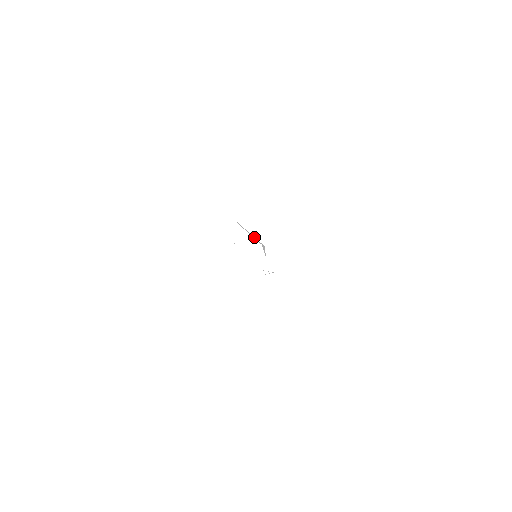
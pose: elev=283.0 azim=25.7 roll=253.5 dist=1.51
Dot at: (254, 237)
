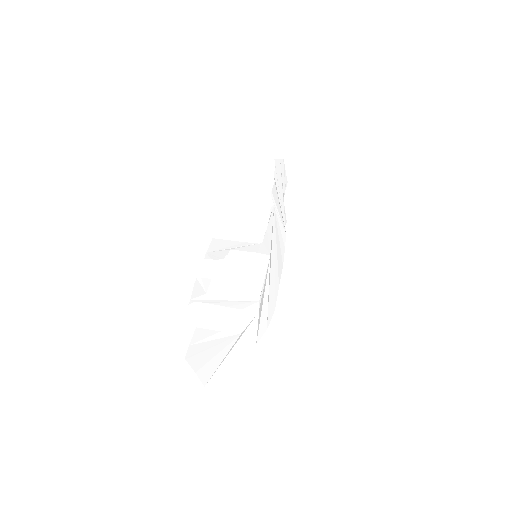
Dot at: (243, 336)
